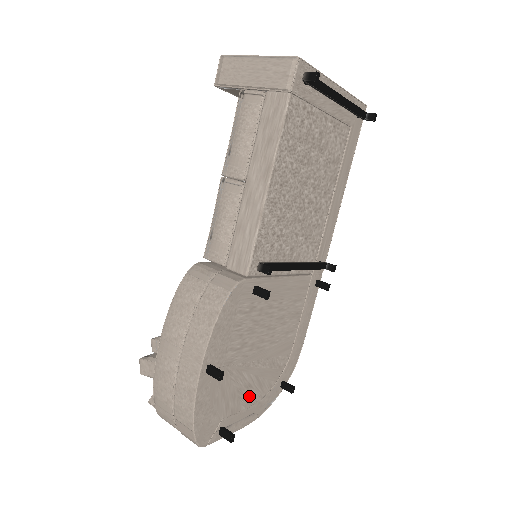
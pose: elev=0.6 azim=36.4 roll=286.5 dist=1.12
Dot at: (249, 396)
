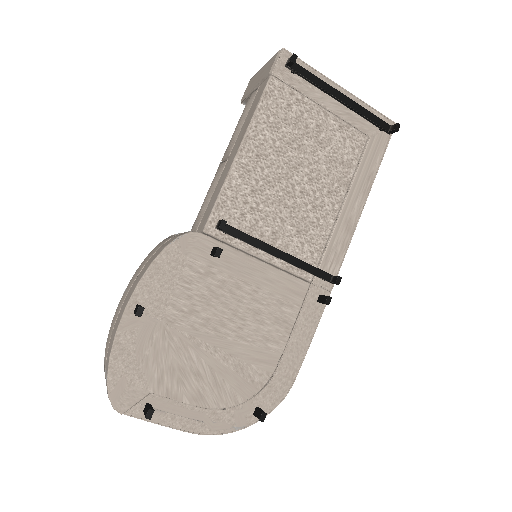
Dot at: (197, 390)
